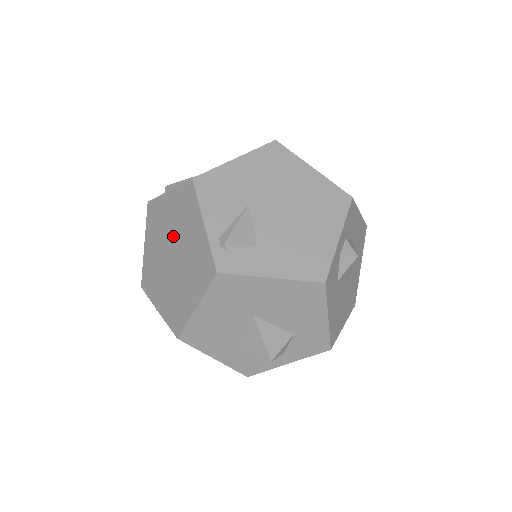
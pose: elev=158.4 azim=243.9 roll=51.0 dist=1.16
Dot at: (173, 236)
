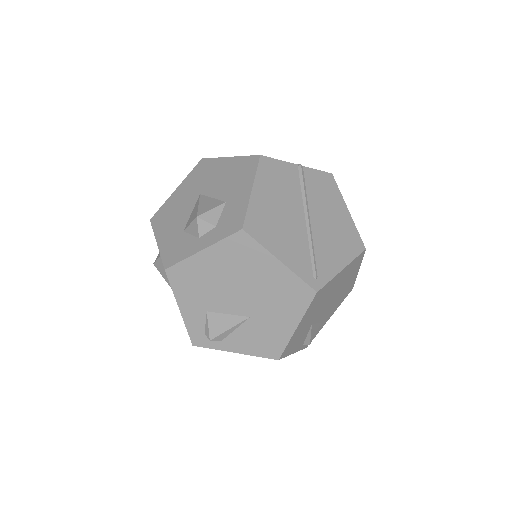
Dot at: occluded
